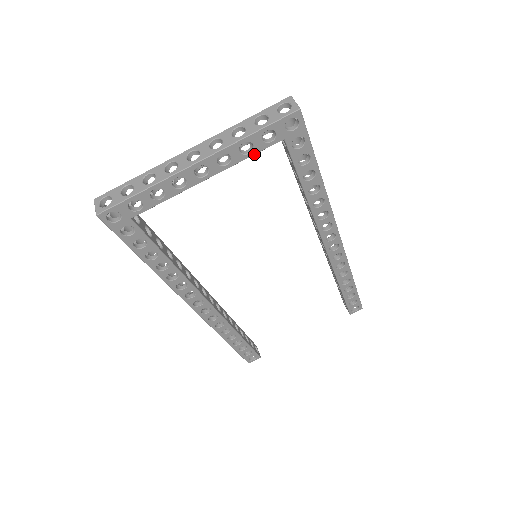
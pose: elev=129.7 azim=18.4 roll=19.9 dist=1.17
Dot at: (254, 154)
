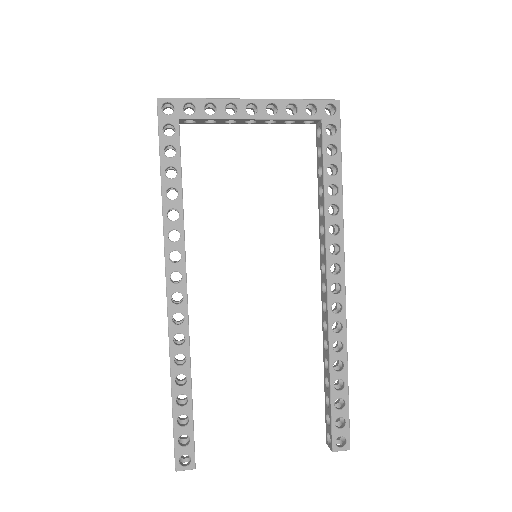
Dot at: (296, 119)
